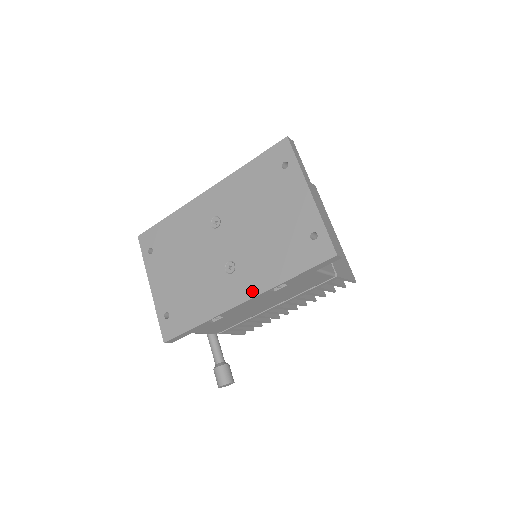
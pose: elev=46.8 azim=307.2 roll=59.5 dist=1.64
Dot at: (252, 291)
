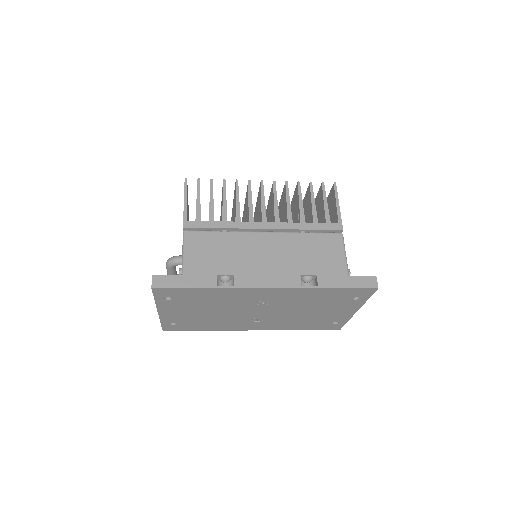
Dot at: (267, 329)
